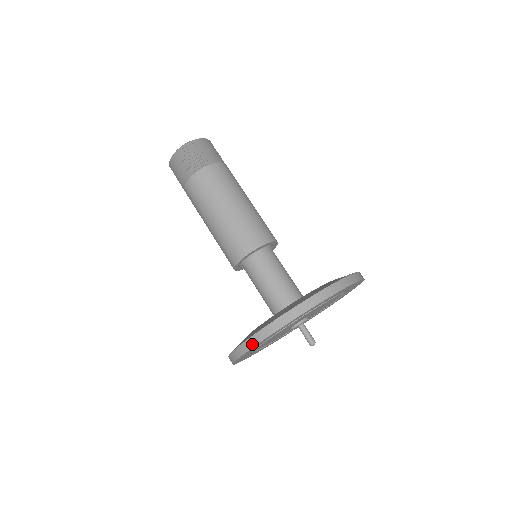
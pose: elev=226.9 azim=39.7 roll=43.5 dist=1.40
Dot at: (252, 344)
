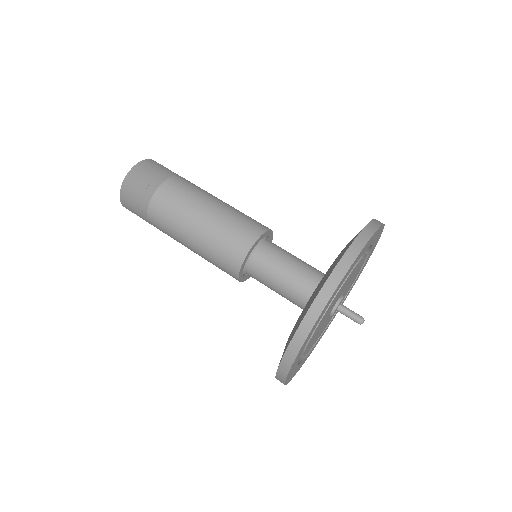
Dot at: (333, 286)
